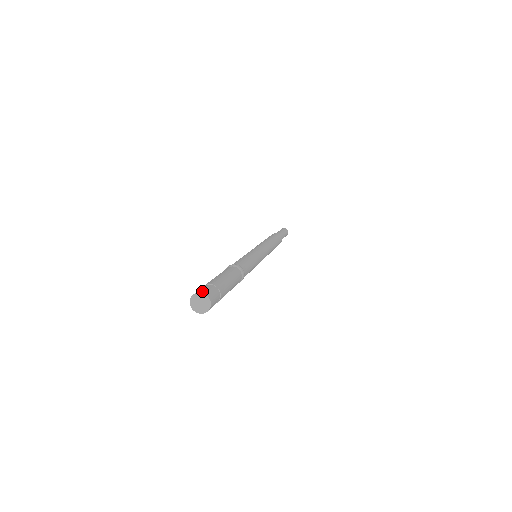
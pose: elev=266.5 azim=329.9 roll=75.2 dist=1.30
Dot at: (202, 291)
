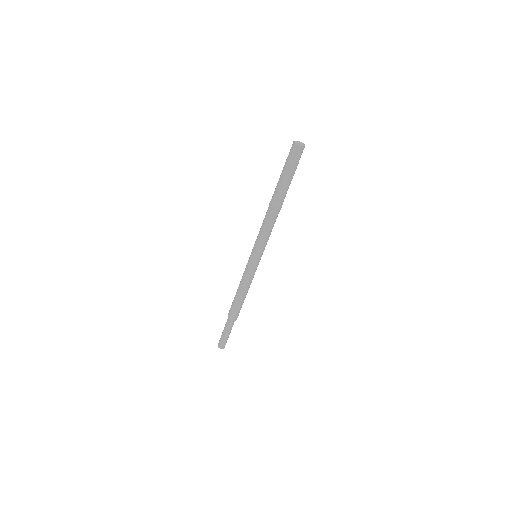
Dot at: occluded
